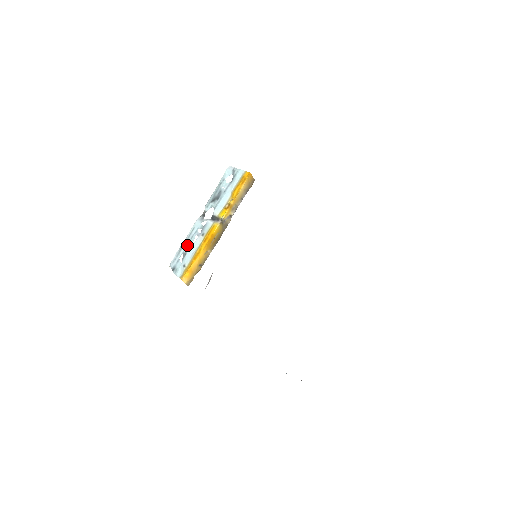
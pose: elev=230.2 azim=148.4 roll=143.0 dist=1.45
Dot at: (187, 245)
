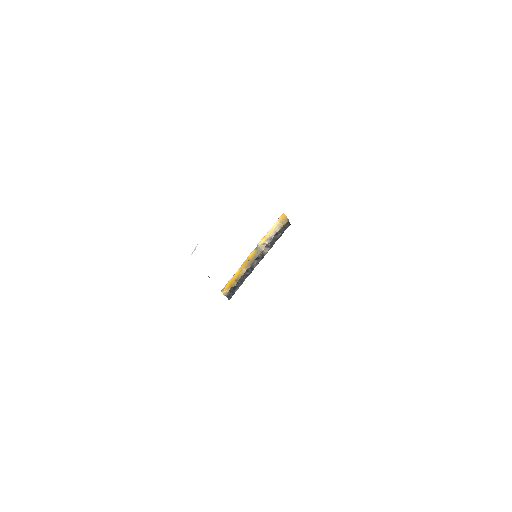
Dot at: occluded
